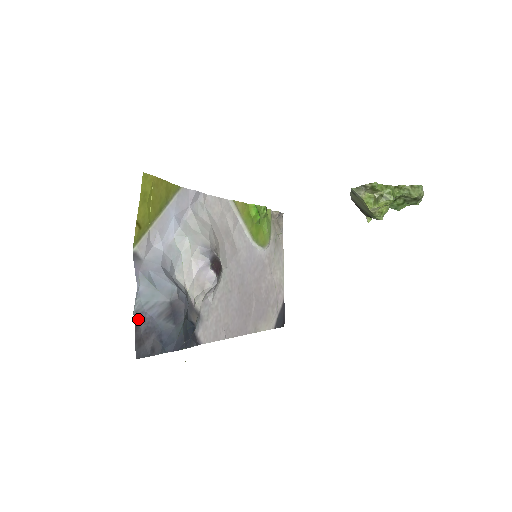
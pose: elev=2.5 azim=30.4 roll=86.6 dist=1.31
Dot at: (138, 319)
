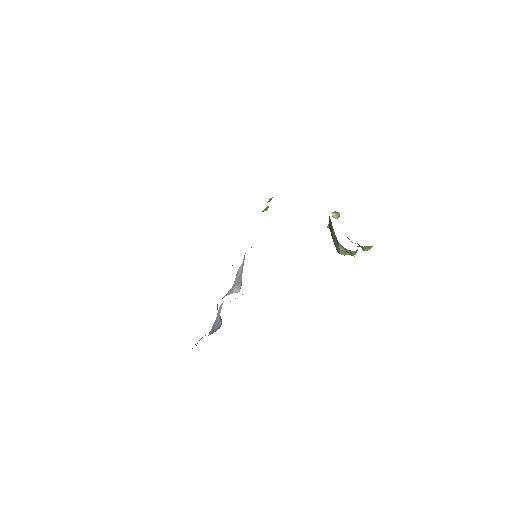
Dot at: occluded
